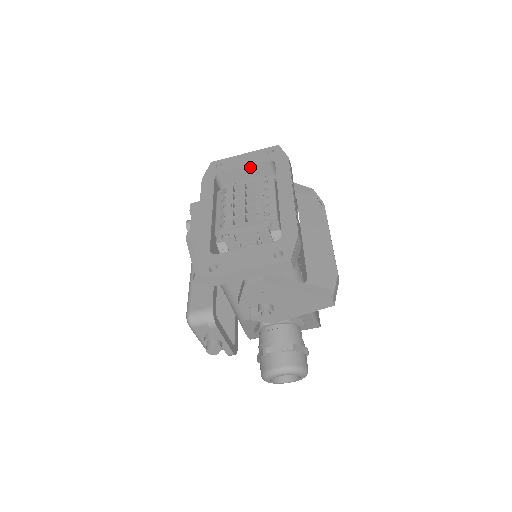
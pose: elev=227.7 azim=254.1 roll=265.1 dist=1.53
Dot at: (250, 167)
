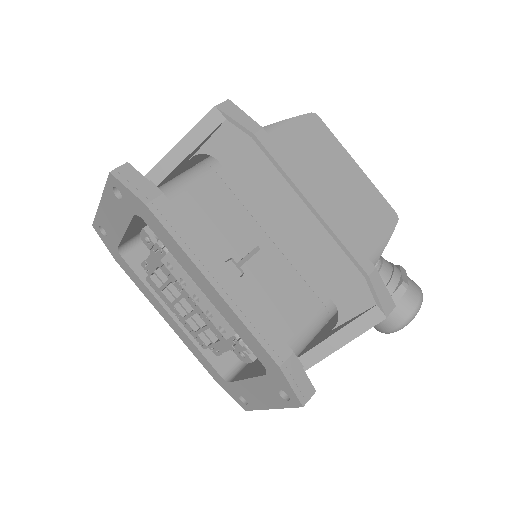
Dot at: (129, 227)
